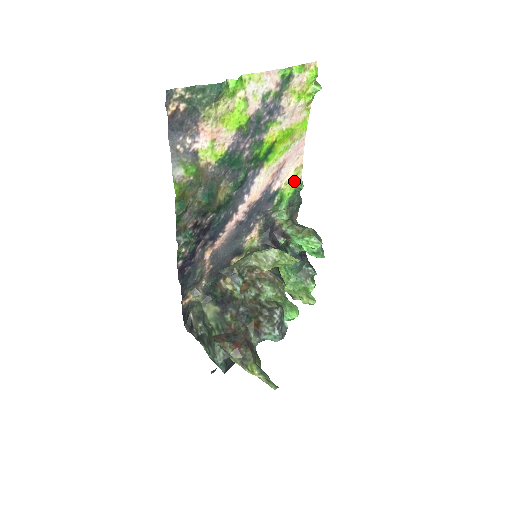
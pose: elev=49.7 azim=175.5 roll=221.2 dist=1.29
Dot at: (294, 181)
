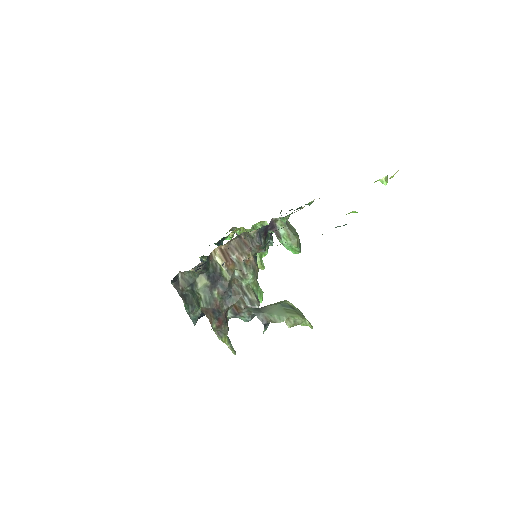
Dot at: occluded
